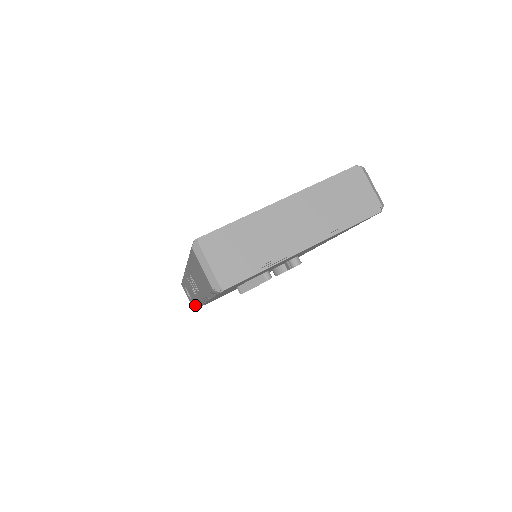
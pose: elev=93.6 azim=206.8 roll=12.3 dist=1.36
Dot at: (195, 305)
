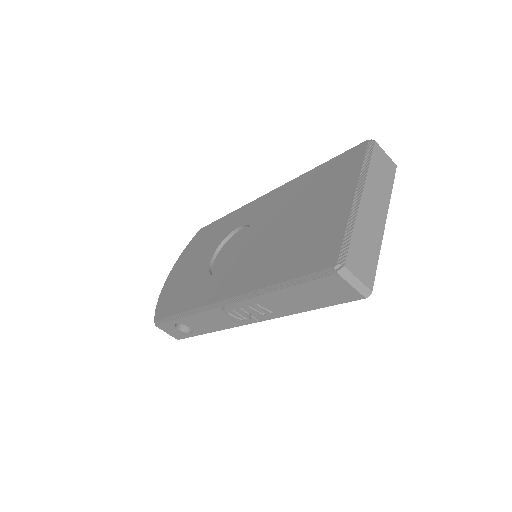
Dot at: occluded
